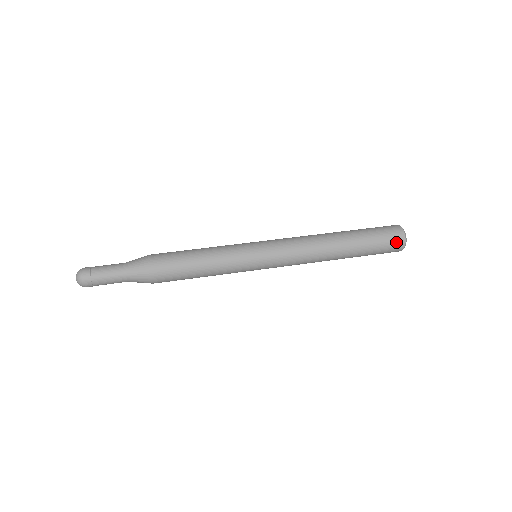
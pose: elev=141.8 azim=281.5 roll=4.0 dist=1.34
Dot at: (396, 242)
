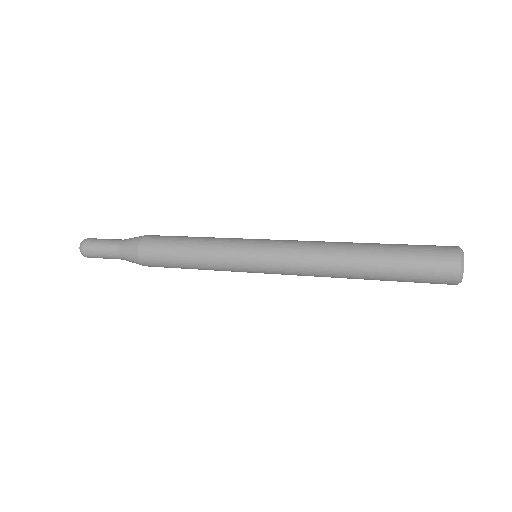
Dot at: (445, 259)
